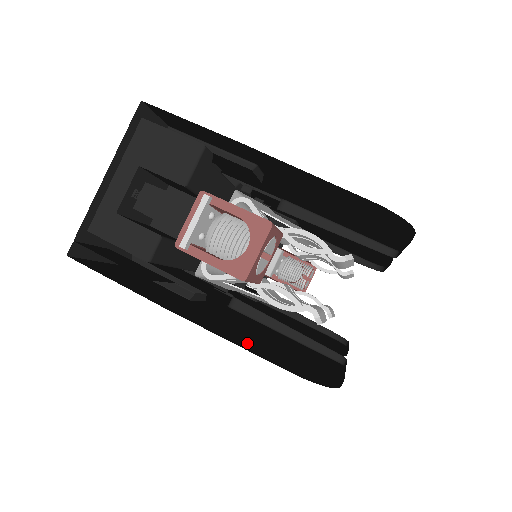
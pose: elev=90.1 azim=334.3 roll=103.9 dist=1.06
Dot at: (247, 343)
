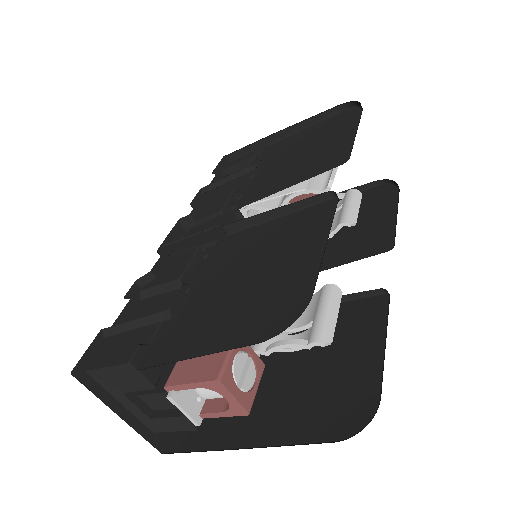
Dot at: (298, 419)
